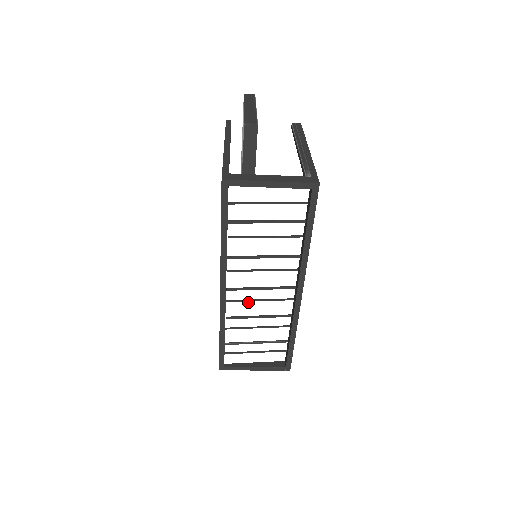
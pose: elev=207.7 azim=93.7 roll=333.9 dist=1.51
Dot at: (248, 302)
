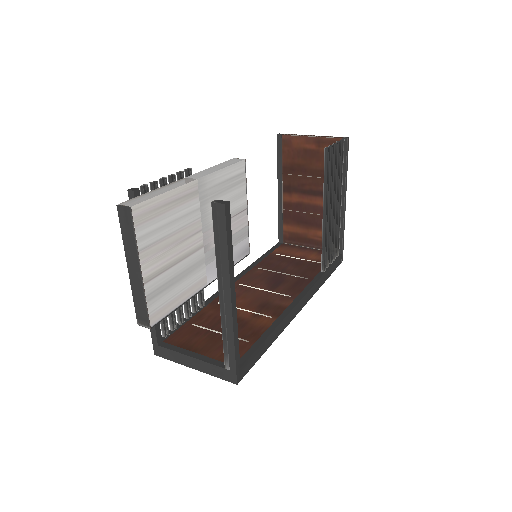
Dot at: occluded
